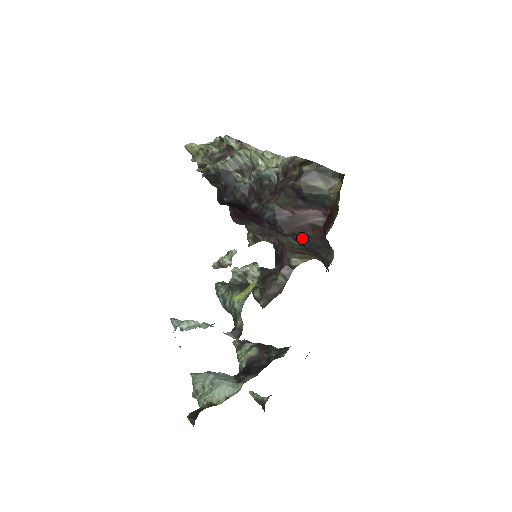
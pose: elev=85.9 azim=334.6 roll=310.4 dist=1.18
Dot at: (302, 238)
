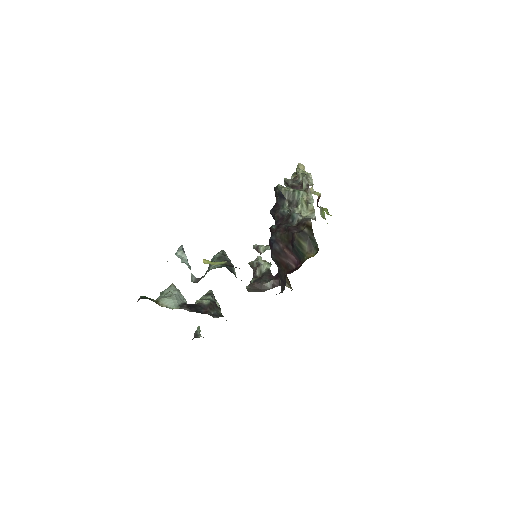
Dot at: (279, 267)
